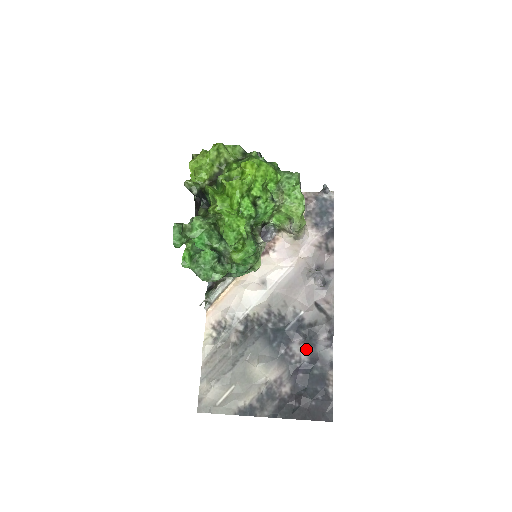
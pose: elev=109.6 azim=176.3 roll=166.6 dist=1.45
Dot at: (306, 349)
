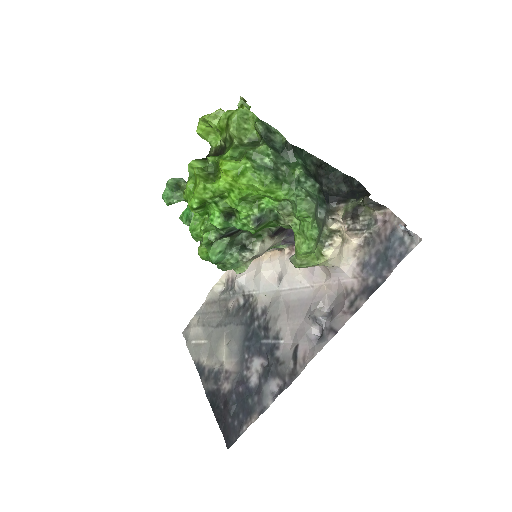
Dot at: (260, 375)
